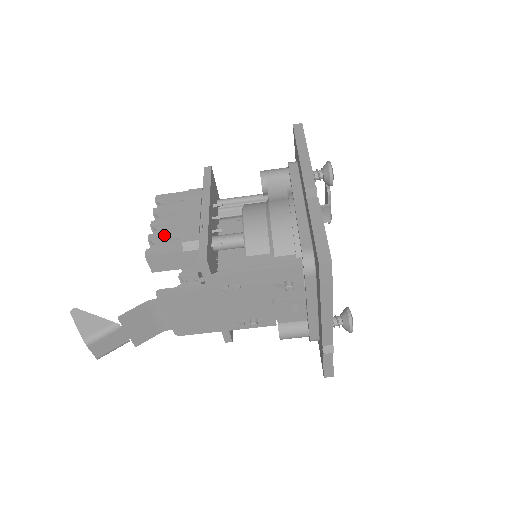
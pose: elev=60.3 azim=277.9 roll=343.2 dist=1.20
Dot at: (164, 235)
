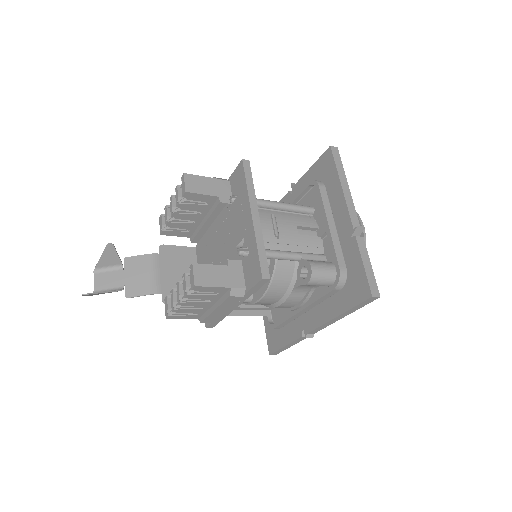
Dot at: (188, 311)
